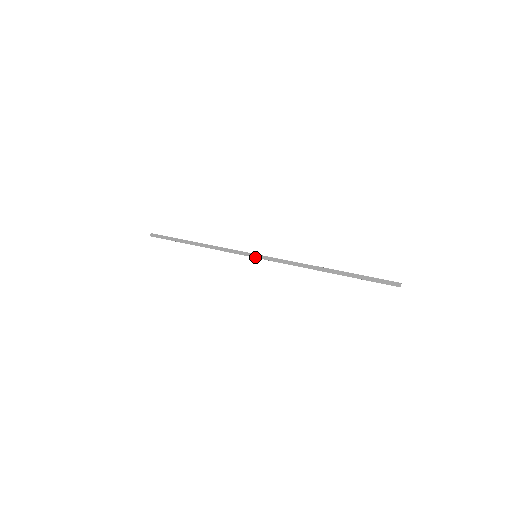
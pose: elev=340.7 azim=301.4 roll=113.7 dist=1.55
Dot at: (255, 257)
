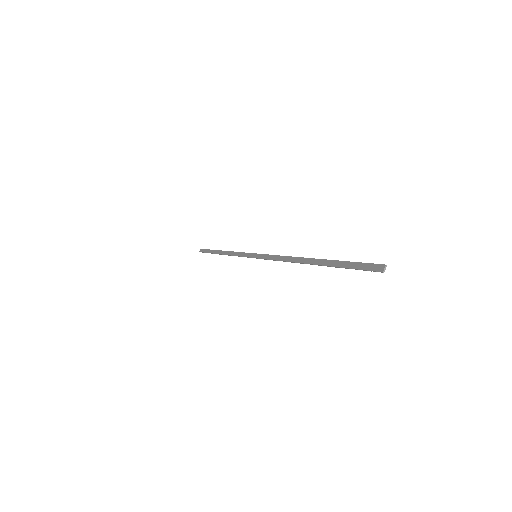
Dot at: (254, 257)
